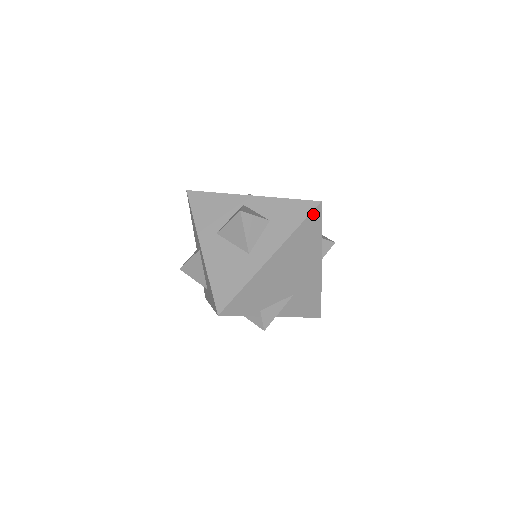
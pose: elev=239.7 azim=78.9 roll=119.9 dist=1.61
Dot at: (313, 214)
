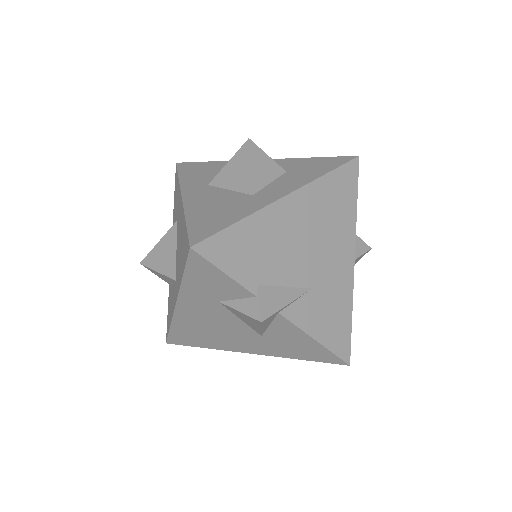
Dot at: (348, 168)
